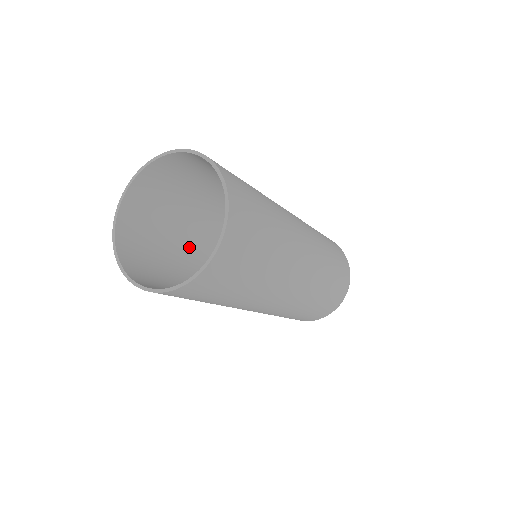
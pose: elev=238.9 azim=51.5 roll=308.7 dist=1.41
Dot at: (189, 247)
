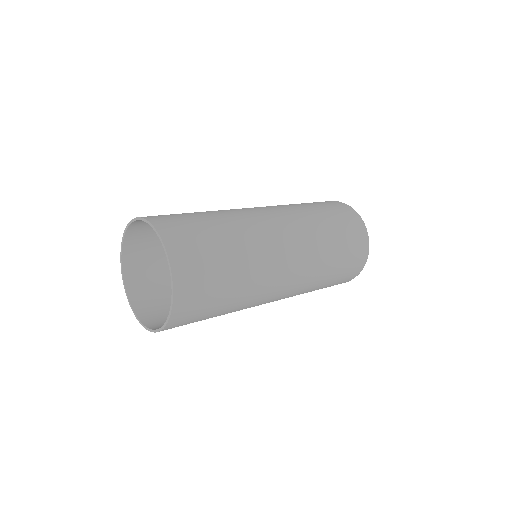
Dot at: occluded
